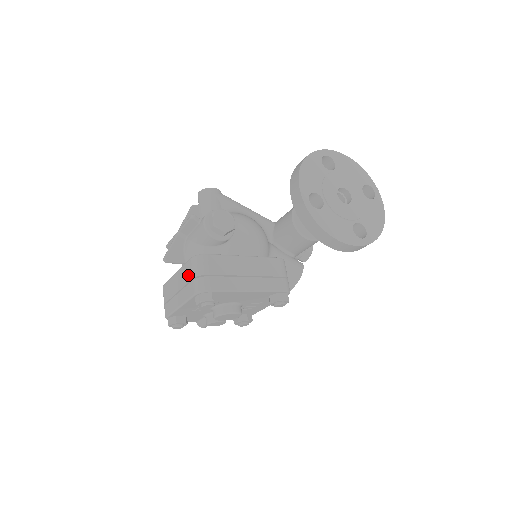
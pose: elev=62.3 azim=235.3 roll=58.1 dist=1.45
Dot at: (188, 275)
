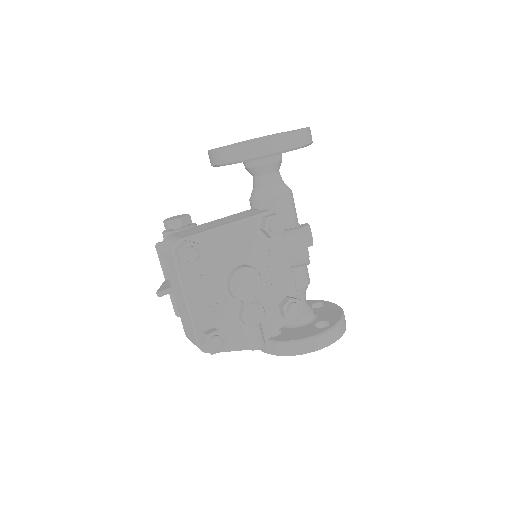
Dot at: (167, 263)
